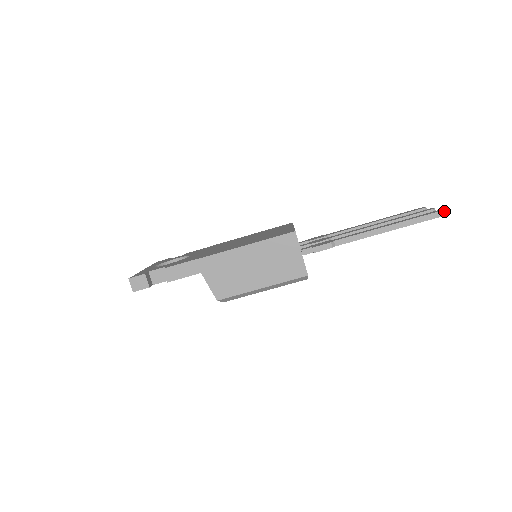
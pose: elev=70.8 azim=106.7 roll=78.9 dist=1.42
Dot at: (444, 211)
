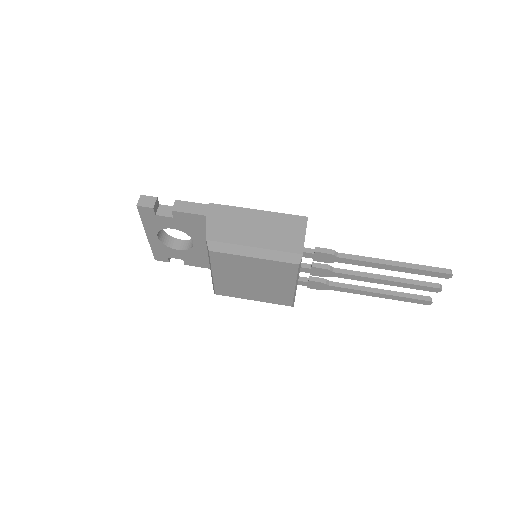
Dot at: (451, 271)
